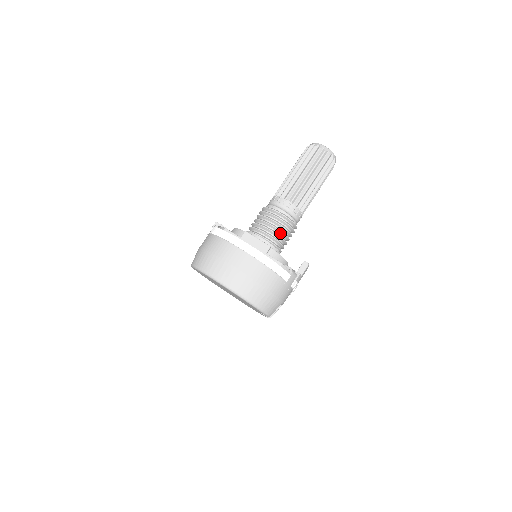
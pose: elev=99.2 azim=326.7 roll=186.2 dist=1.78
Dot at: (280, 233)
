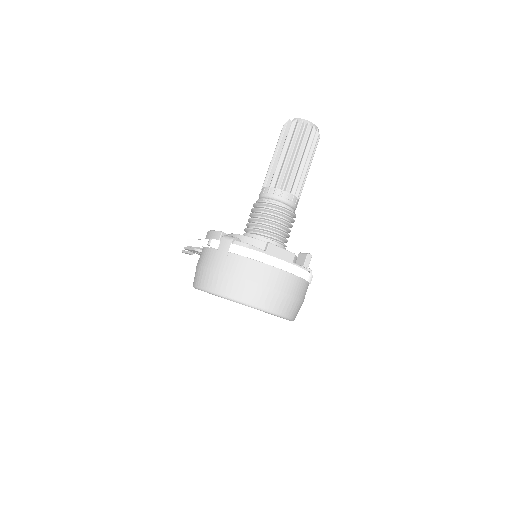
Dot at: (288, 231)
